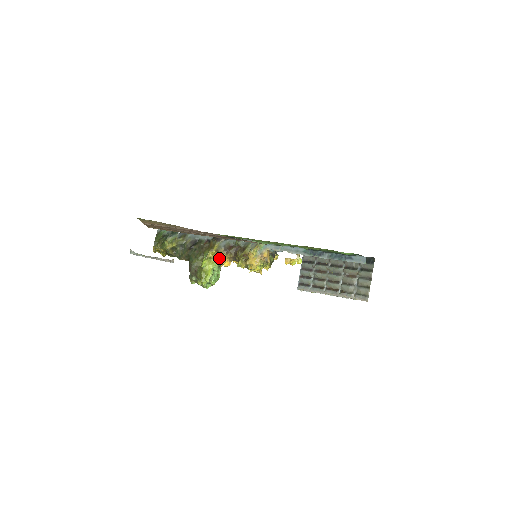
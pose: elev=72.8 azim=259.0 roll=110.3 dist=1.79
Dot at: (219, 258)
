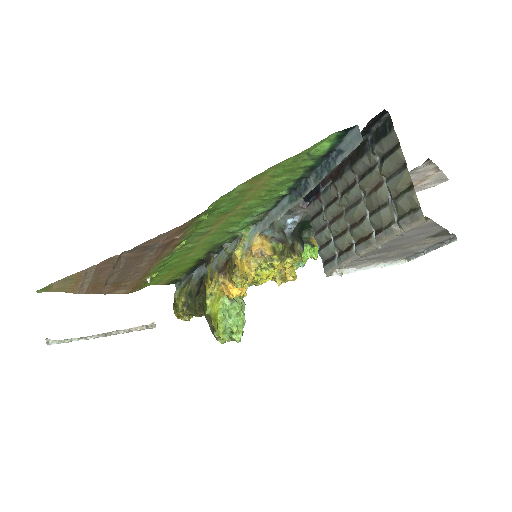
Dot at: (222, 288)
